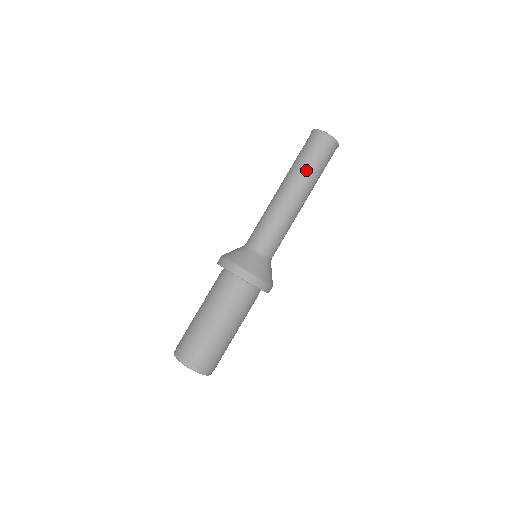
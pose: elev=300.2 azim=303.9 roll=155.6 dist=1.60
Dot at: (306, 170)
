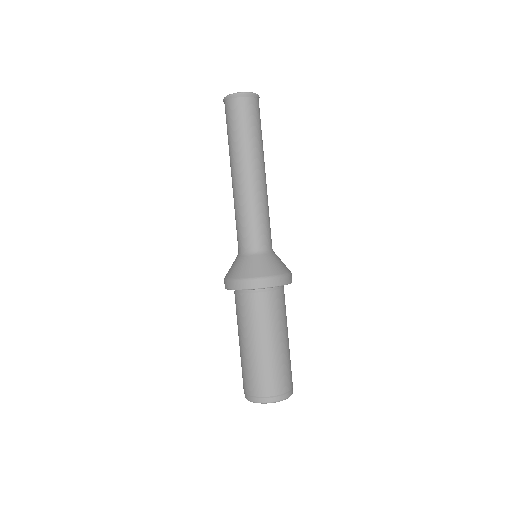
Dot at: (249, 142)
